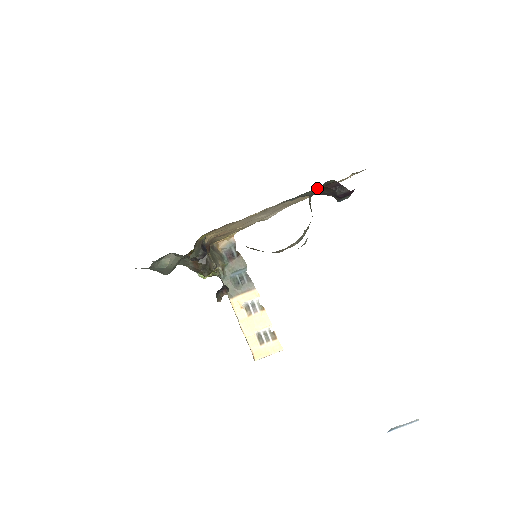
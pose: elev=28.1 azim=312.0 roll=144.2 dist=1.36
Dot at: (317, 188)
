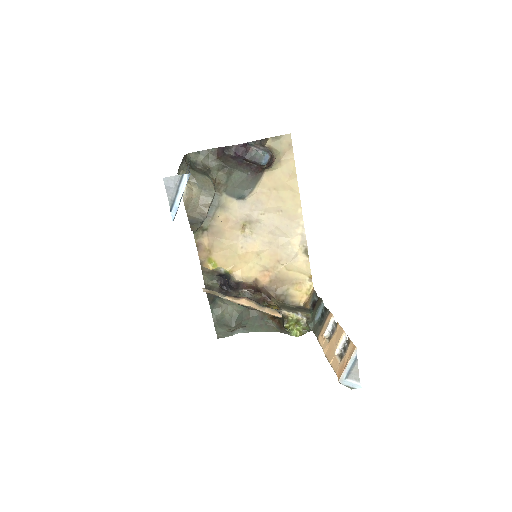
Dot at: (199, 159)
